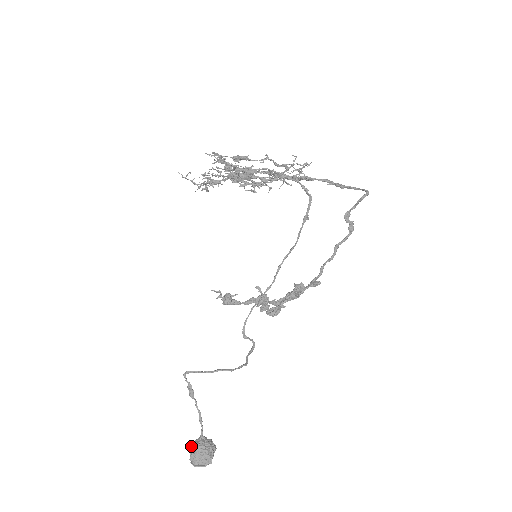
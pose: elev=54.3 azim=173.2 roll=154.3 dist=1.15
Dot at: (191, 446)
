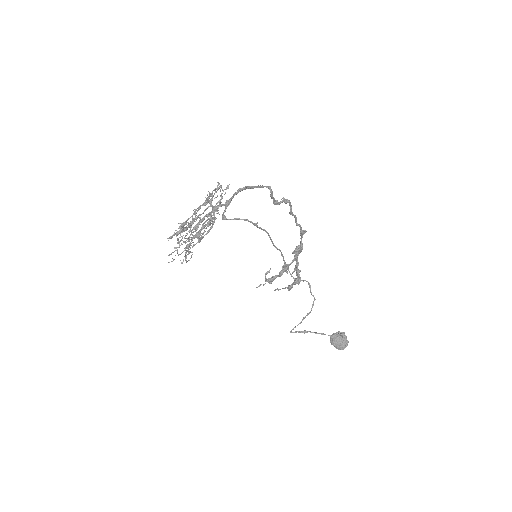
Dot at: (331, 343)
